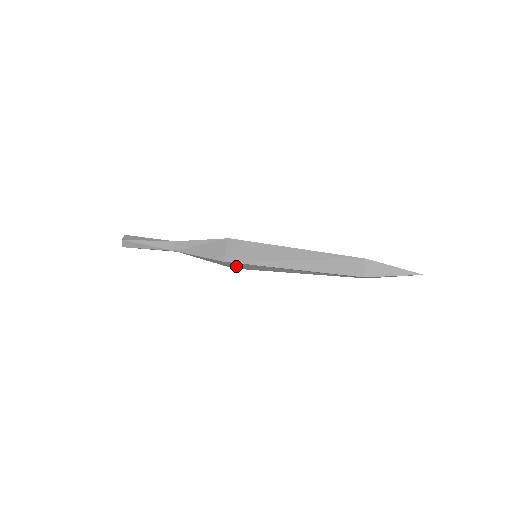
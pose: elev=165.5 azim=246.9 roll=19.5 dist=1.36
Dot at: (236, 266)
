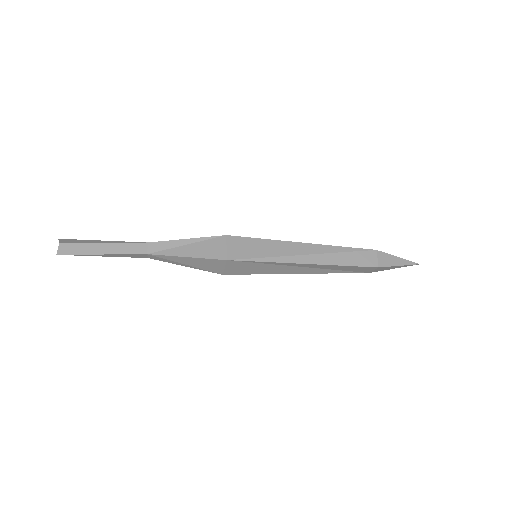
Dot at: (233, 269)
